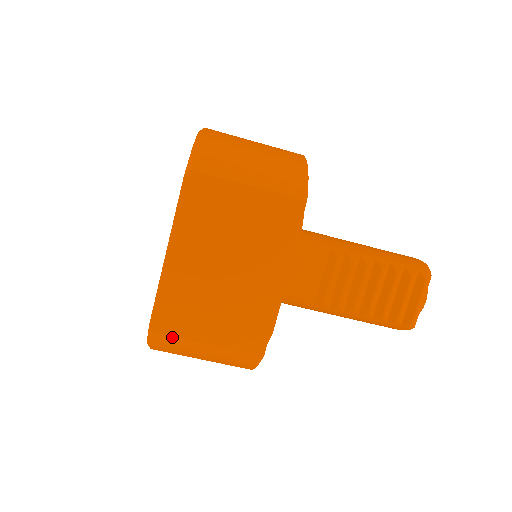
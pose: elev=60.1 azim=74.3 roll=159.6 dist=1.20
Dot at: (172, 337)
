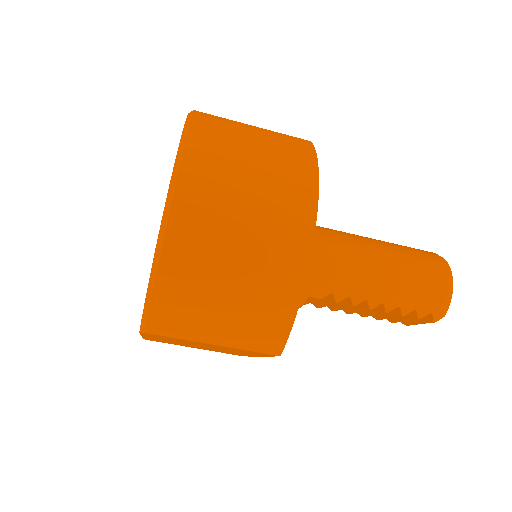
Dot at: occluded
